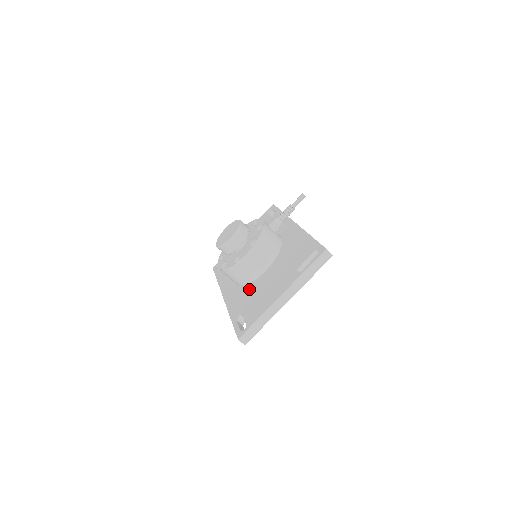
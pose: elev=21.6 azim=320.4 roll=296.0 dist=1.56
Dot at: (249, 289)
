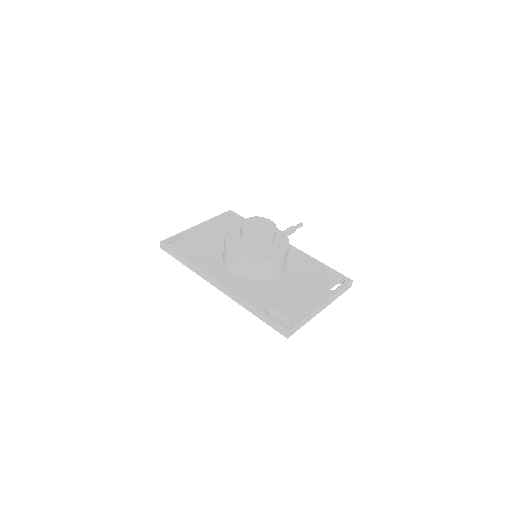
Dot at: (264, 286)
